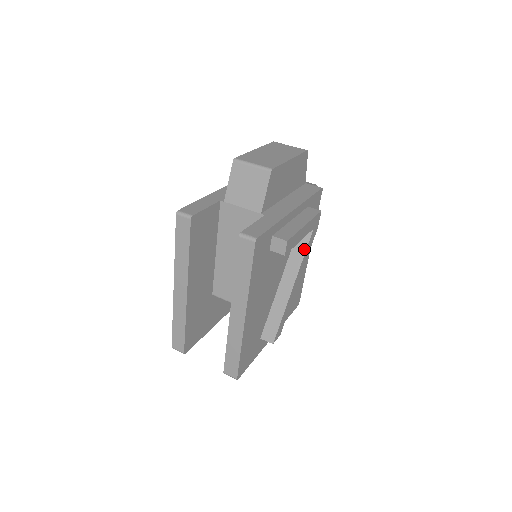
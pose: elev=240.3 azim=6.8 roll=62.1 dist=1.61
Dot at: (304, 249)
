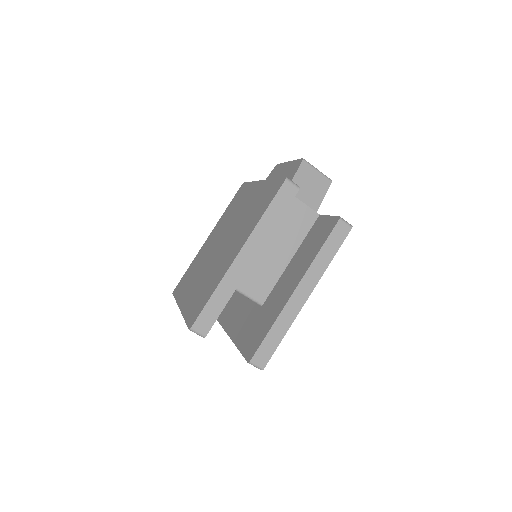
Dot at: occluded
